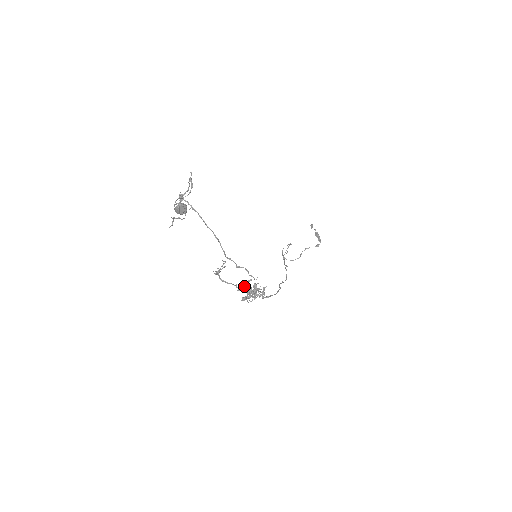
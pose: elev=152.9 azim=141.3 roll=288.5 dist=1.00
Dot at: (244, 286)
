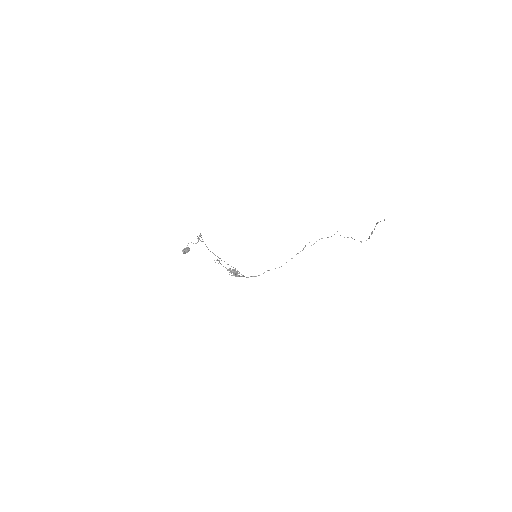
Dot at: (232, 269)
